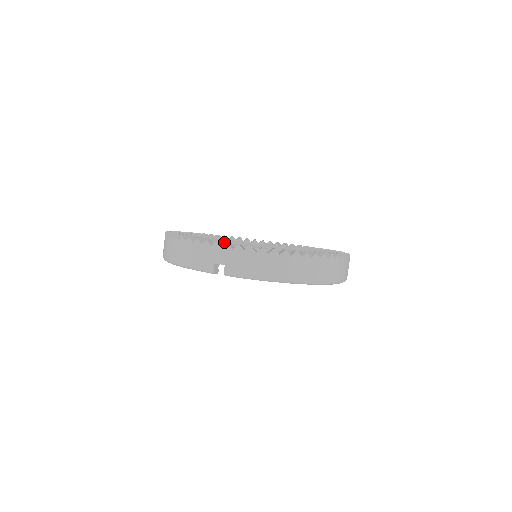
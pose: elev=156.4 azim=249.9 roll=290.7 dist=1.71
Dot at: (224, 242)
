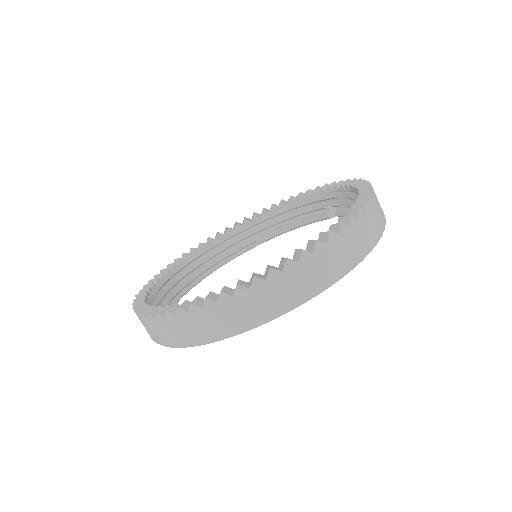
Dot at: (261, 221)
